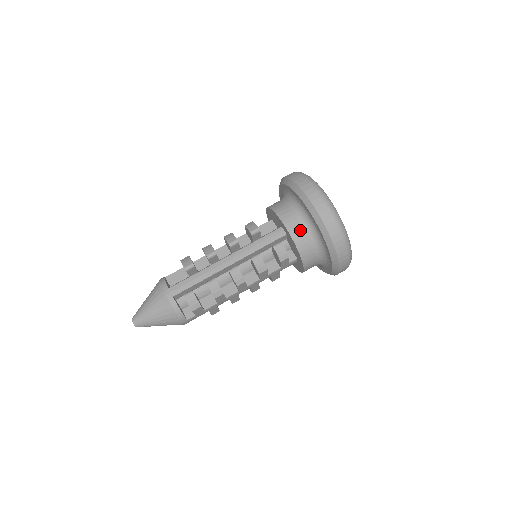
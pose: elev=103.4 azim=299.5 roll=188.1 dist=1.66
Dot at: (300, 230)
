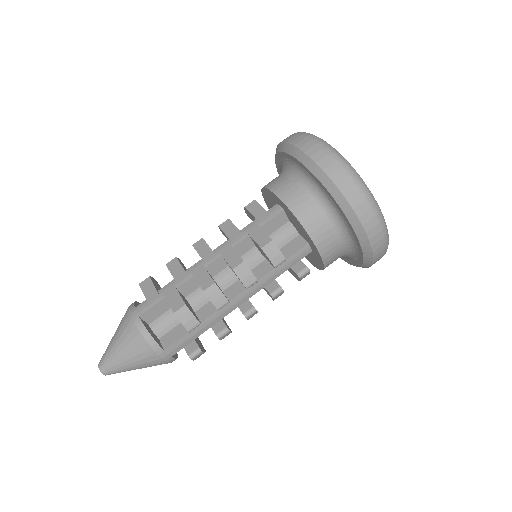
Dot at: (336, 256)
